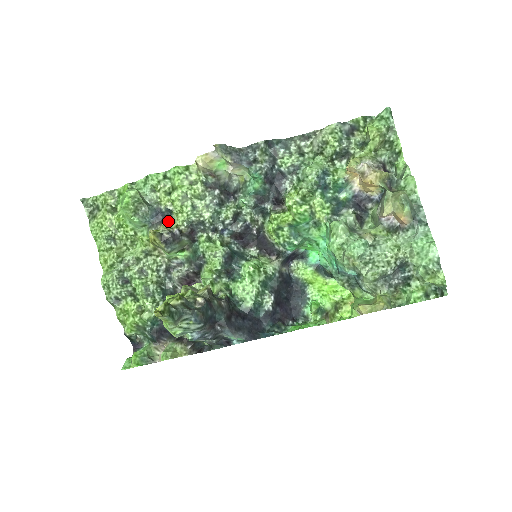
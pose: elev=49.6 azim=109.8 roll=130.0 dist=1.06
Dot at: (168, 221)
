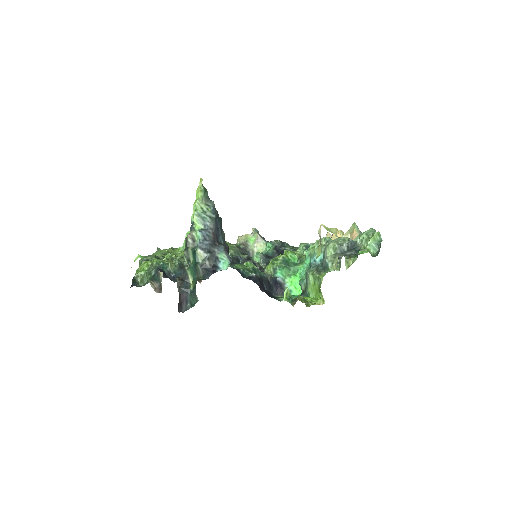
Dot at: occluded
